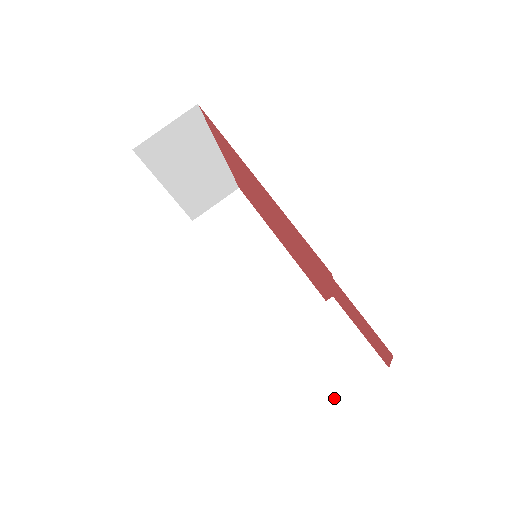
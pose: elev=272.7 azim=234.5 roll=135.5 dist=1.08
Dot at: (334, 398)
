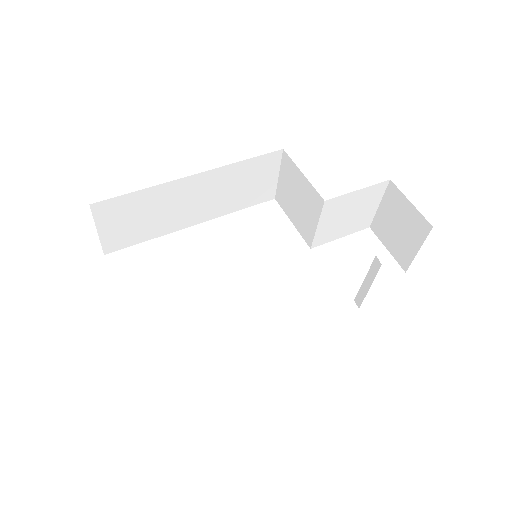
Dot at: (370, 218)
